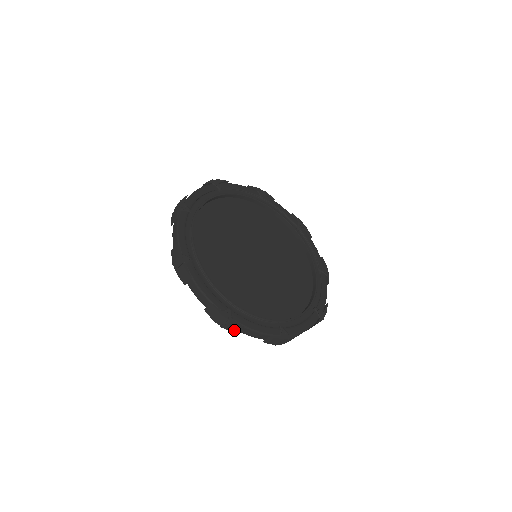
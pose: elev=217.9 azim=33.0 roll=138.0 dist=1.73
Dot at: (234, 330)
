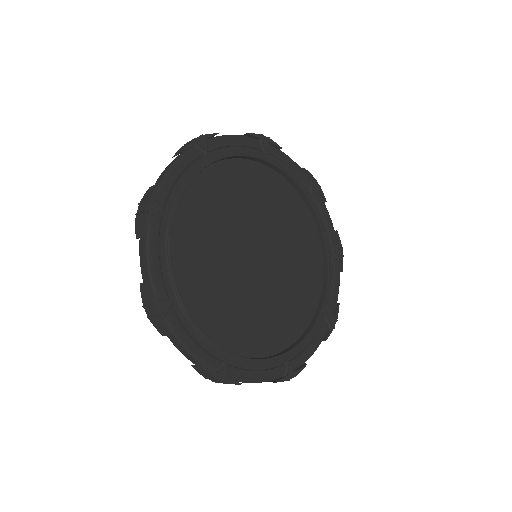
Dot at: occluded
